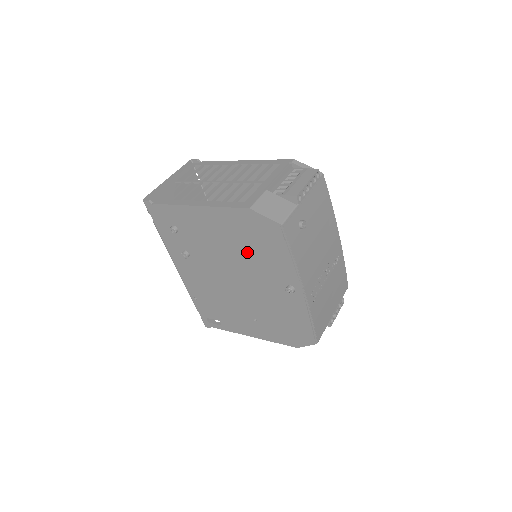
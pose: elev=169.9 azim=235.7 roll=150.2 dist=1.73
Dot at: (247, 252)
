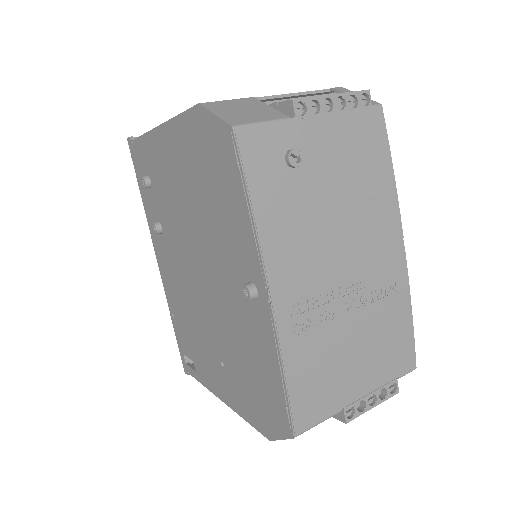
Dot at: (204, 209)
